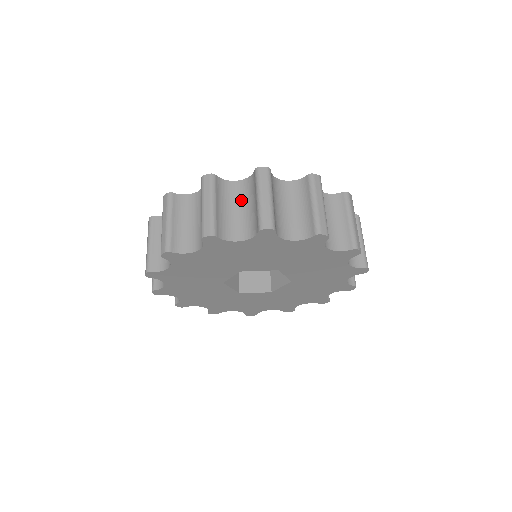
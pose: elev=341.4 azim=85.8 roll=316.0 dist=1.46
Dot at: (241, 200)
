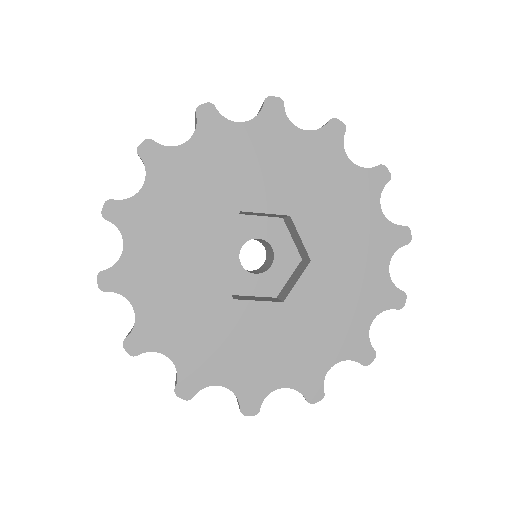
Dot at: occluded
